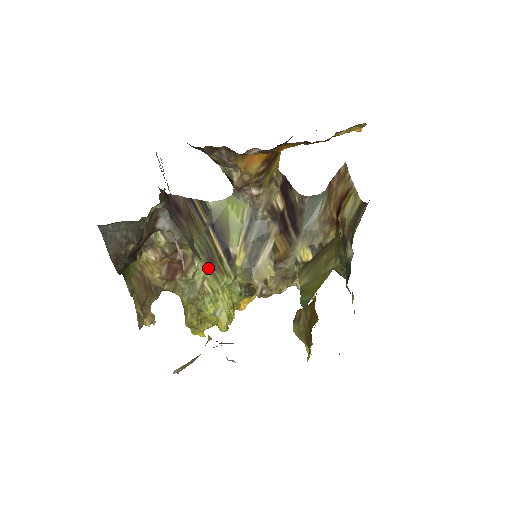
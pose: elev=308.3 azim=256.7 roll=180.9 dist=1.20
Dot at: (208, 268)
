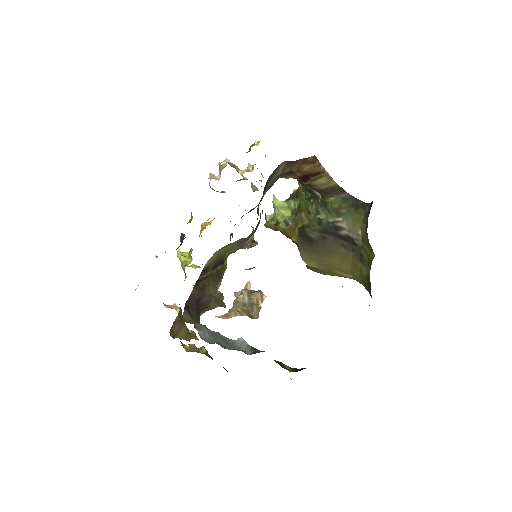
Dot at: (220, 282)
